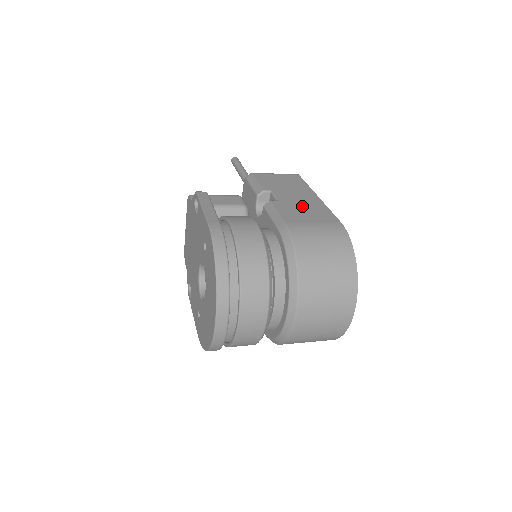
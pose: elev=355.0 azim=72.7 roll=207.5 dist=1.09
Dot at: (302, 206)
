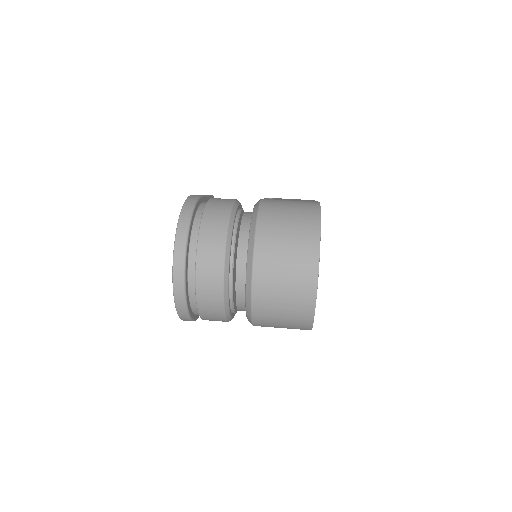
Dot at: occluded
